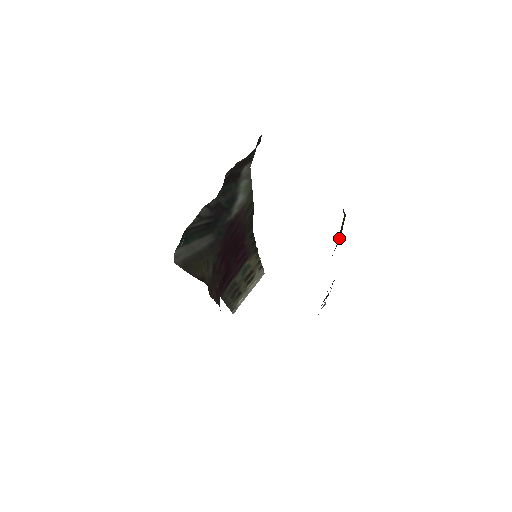
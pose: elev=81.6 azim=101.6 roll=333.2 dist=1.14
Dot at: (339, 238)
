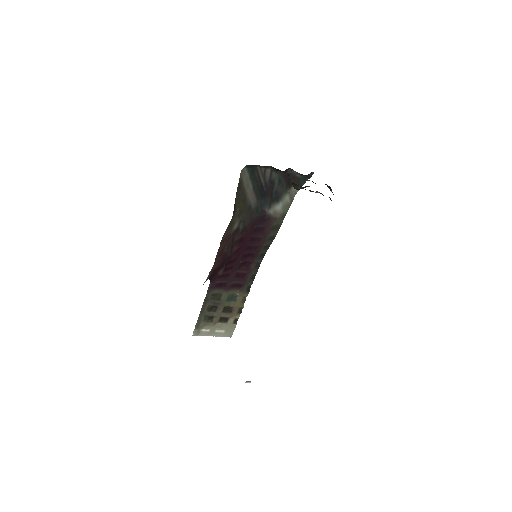
Dot at: occluded
